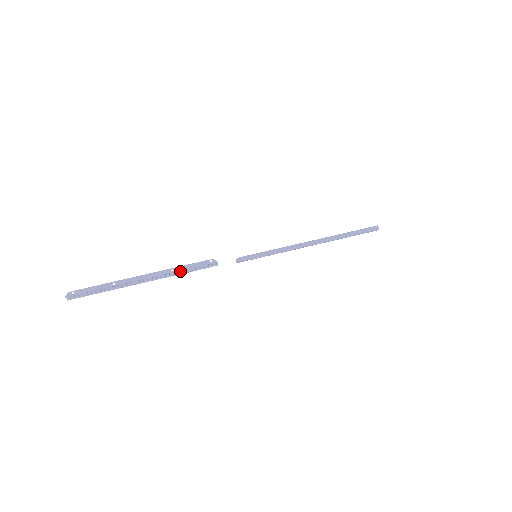
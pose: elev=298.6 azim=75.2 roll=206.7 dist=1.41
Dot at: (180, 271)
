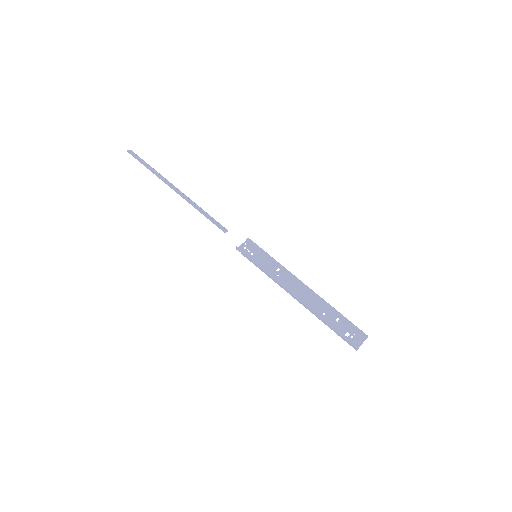
Dot at: (201, 209)
